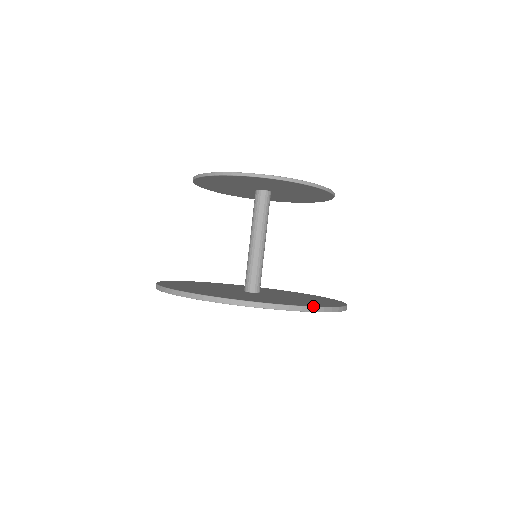
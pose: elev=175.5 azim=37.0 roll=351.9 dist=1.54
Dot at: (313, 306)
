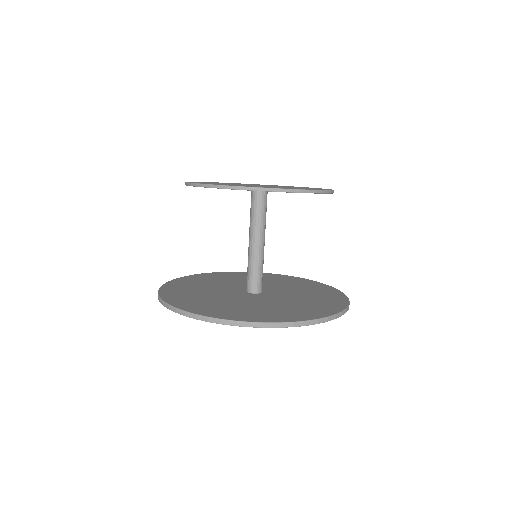
Dot at: (317, 318)
